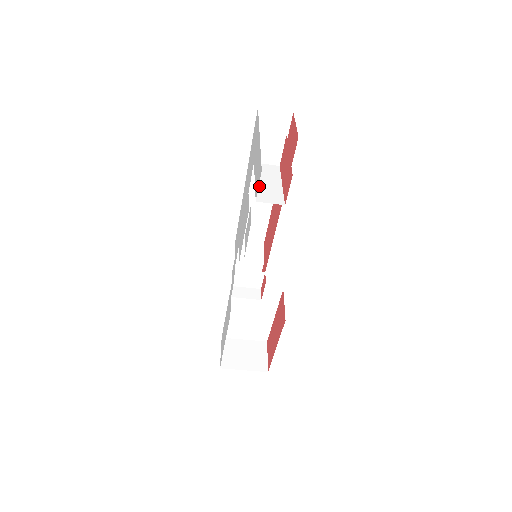
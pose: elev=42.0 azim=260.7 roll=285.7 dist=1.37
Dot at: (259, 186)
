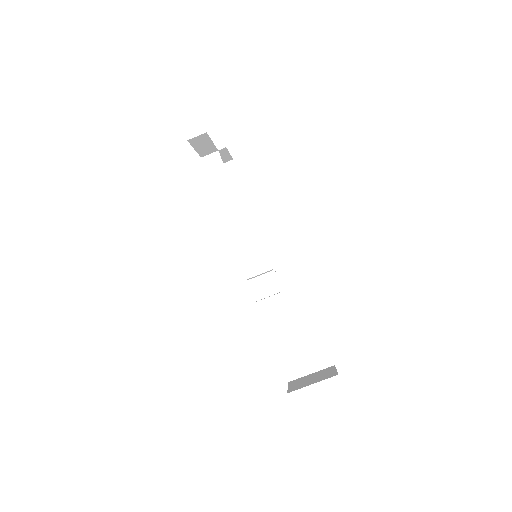
Dot at: occluded
